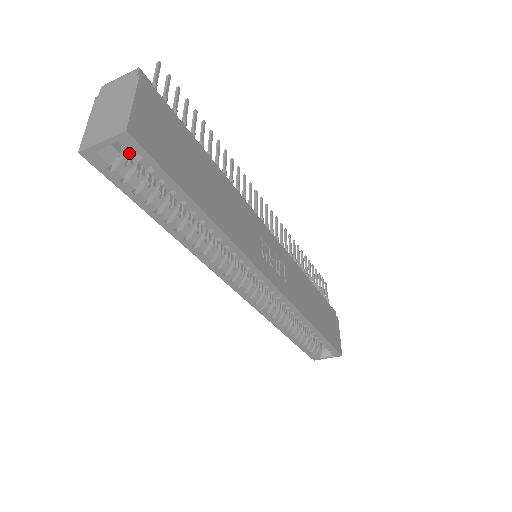
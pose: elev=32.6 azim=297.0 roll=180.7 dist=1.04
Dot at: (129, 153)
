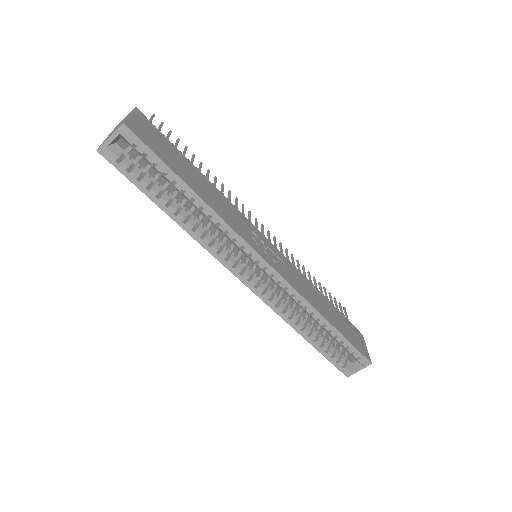
Dot at: (133, 155)
